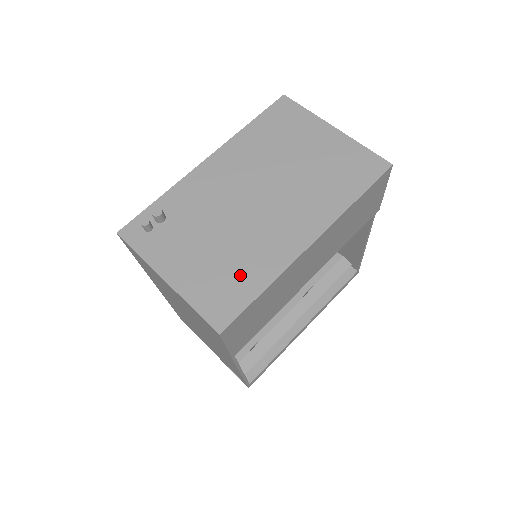
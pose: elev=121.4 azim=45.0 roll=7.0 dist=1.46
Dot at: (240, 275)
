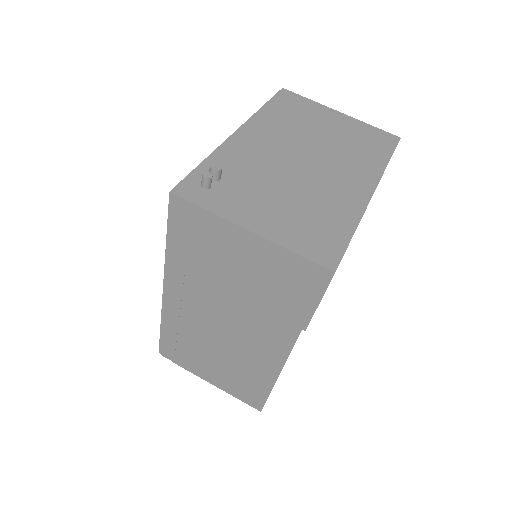
Dot at: (325, 220)
